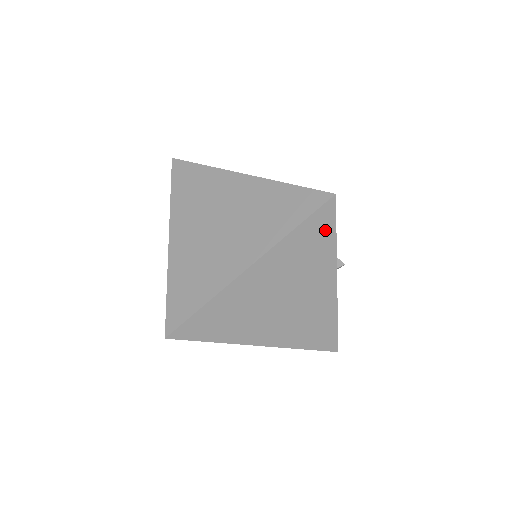
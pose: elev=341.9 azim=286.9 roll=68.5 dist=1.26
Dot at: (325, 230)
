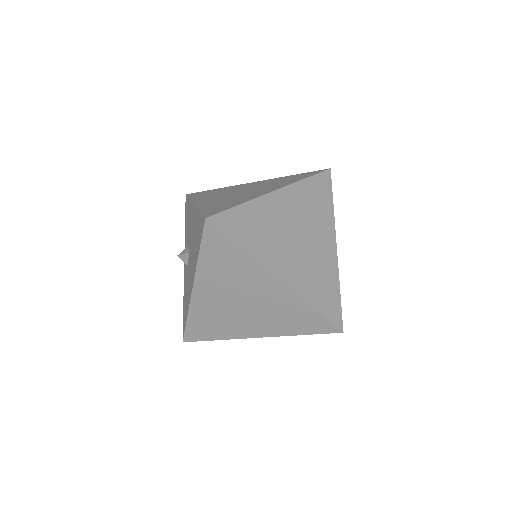
Dot at: (326, 192)
